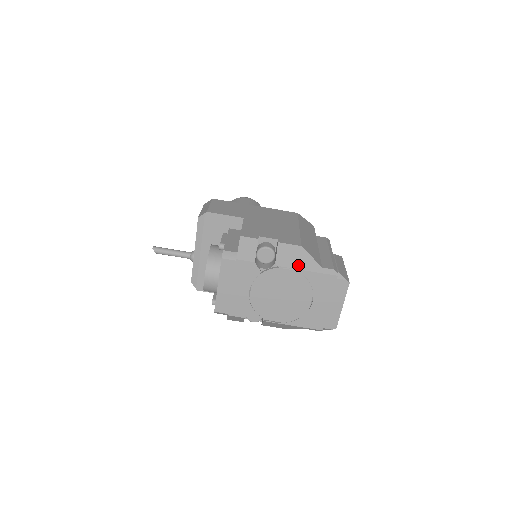
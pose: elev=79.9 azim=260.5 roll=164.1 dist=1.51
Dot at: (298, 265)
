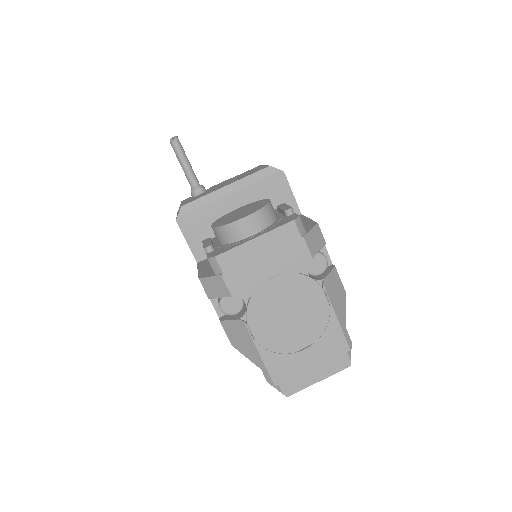
Dot at: (335, 304)
